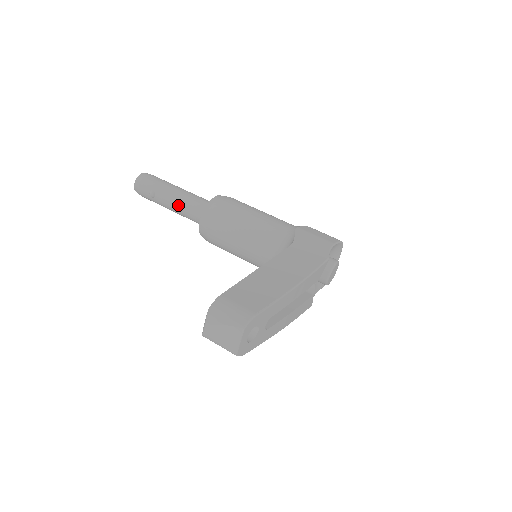
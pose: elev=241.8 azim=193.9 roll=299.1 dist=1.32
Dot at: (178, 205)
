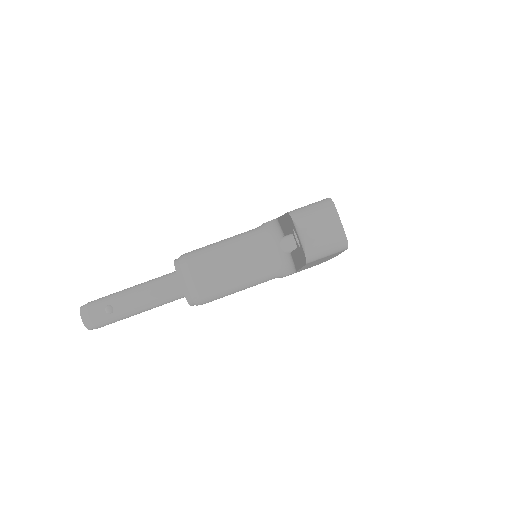
Dot at: (144, 295)
